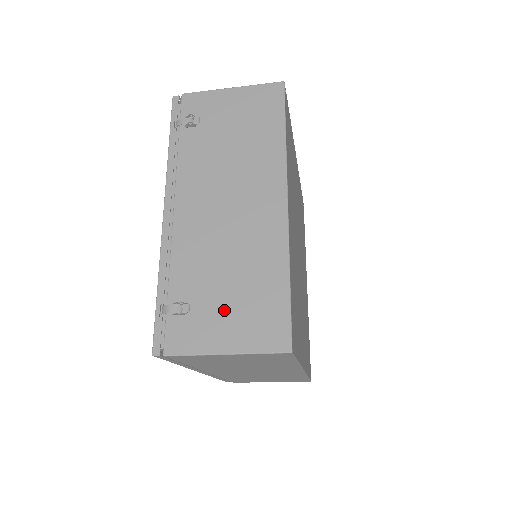
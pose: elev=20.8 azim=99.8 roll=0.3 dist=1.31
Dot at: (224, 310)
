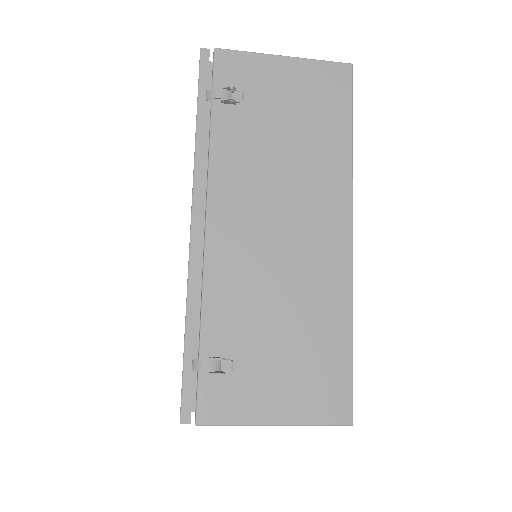
Dot at: (274, 369)
